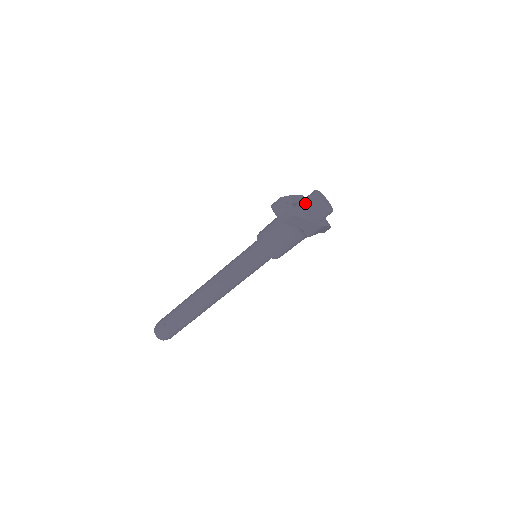
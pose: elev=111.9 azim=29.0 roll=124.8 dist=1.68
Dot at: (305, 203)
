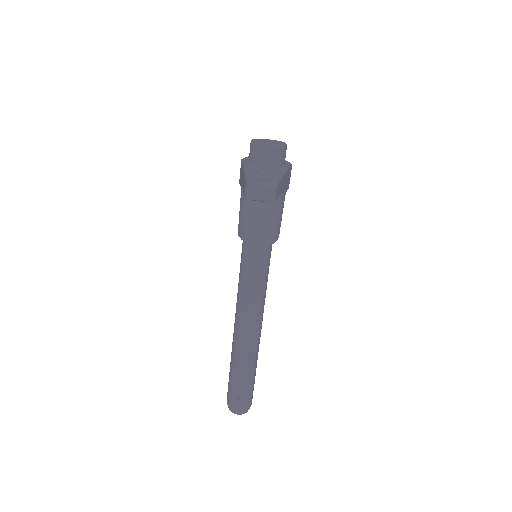
Dot at: (258, 163)
